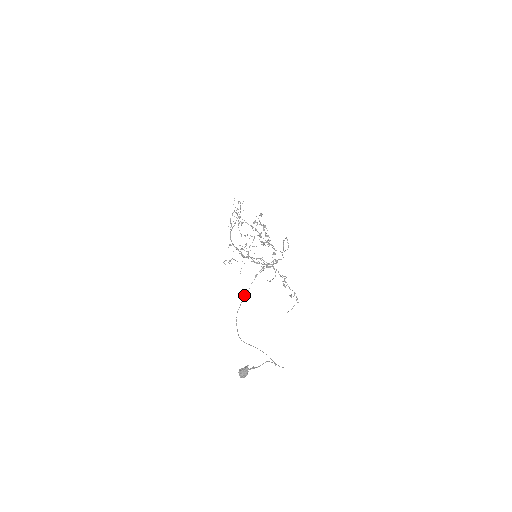
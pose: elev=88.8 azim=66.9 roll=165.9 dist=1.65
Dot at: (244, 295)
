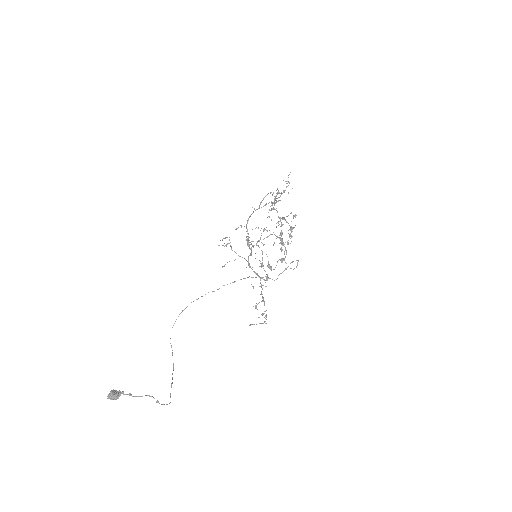
Dot at: occluded
